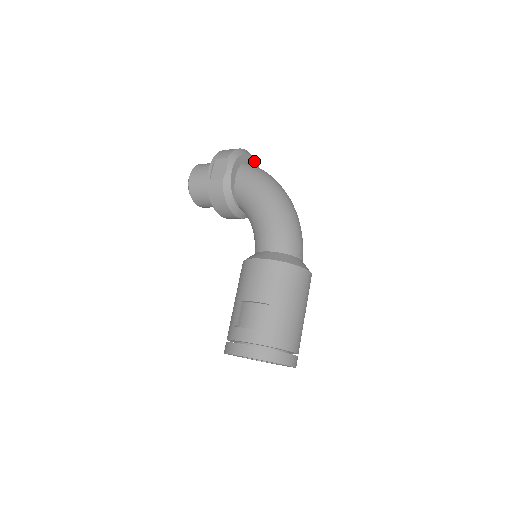
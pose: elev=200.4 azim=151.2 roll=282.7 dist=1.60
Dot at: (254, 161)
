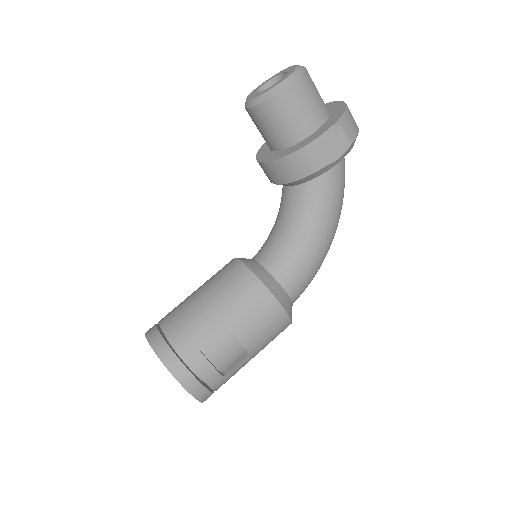
Dot at: occluded
